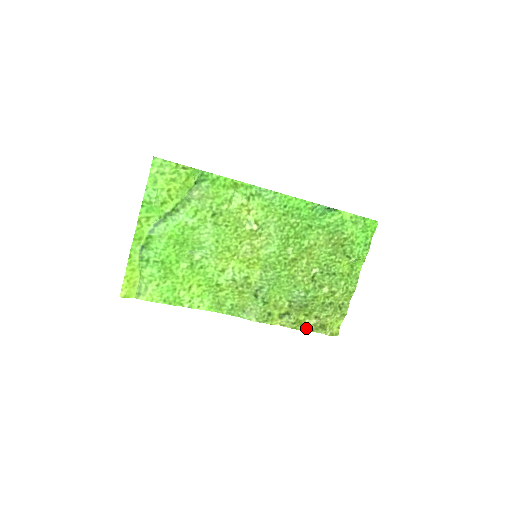
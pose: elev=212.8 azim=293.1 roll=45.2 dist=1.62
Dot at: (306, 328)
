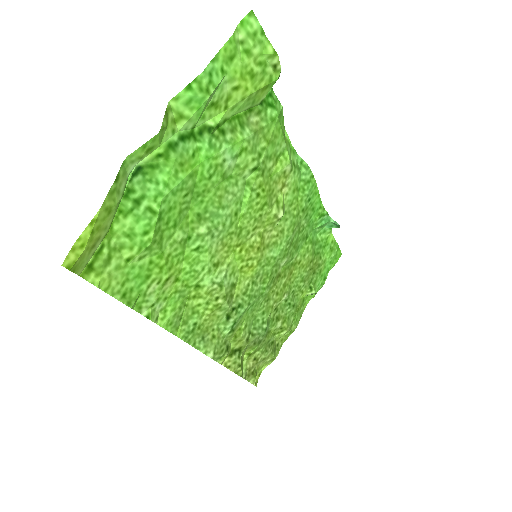
Dot at: occluded
